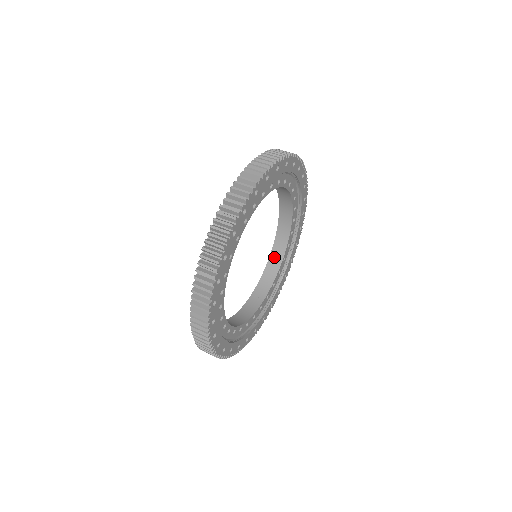
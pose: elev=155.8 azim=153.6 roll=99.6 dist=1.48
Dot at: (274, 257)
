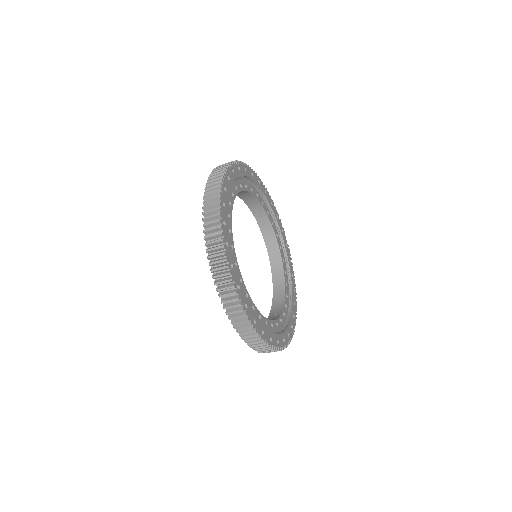
Dot at: (277, 286)
